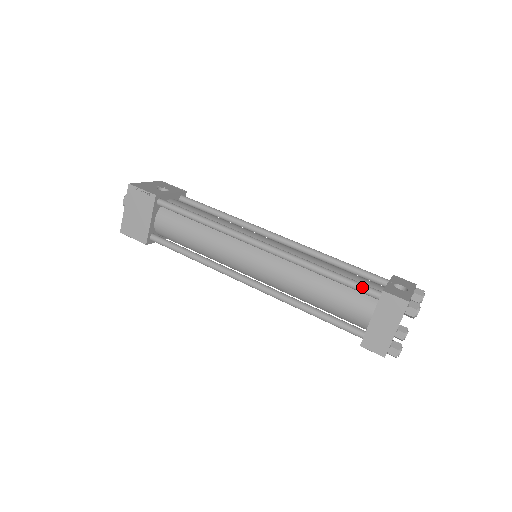
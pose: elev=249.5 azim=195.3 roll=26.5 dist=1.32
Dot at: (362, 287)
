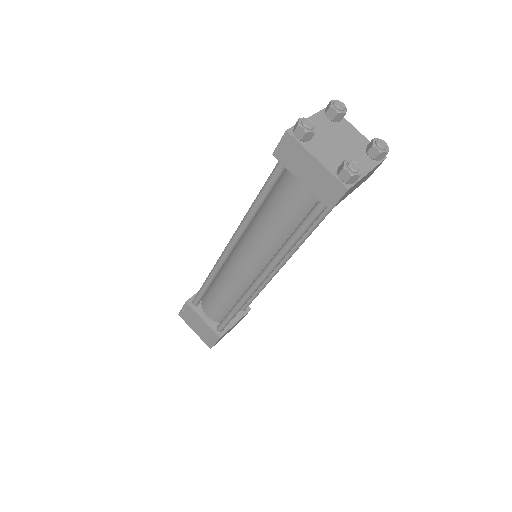
Dot at: (272, 174)
